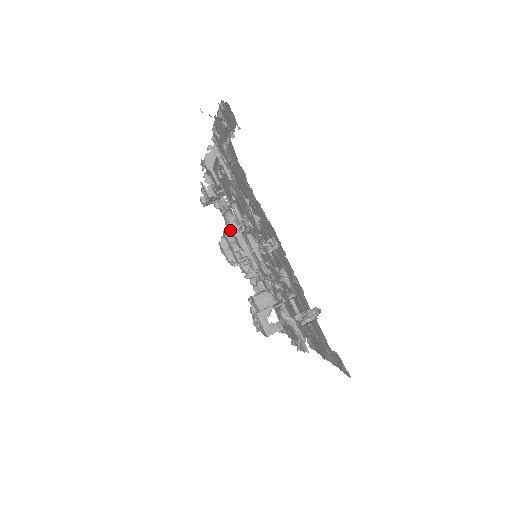
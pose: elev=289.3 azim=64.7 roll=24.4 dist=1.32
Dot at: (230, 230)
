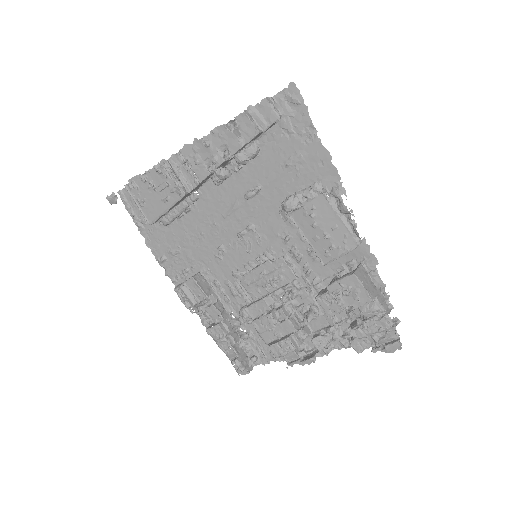
Dot at: (255, 318)
